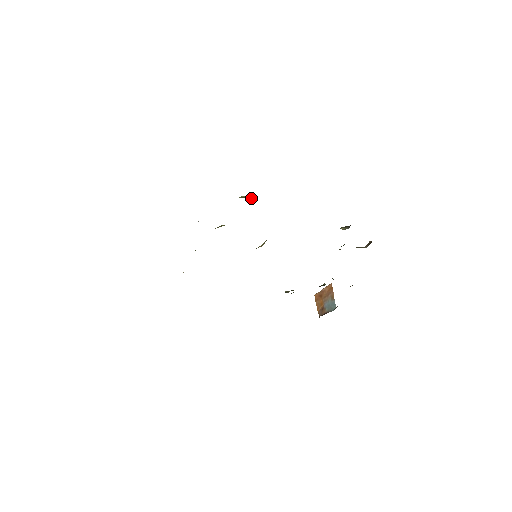
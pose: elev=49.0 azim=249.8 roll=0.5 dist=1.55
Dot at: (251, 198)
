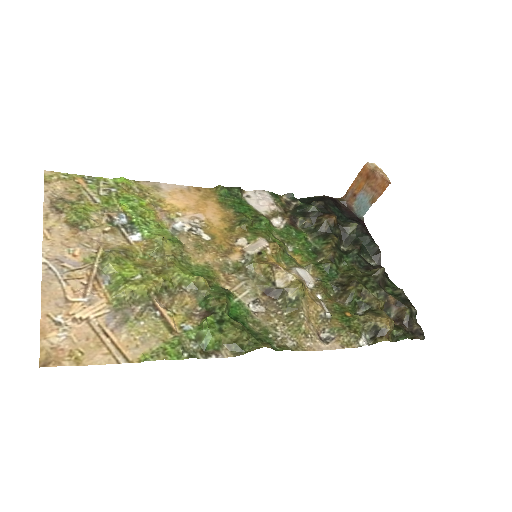
Dot at: (240, 341)
